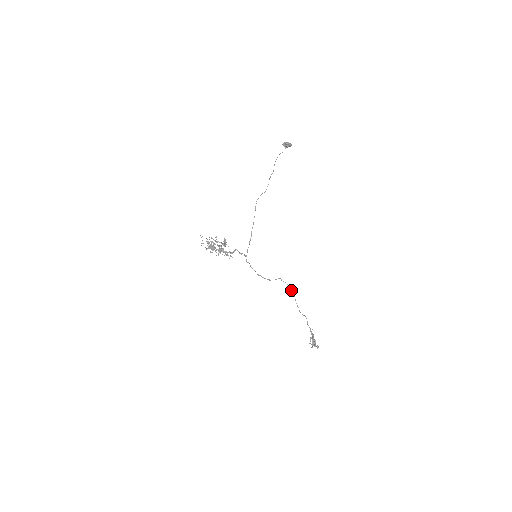
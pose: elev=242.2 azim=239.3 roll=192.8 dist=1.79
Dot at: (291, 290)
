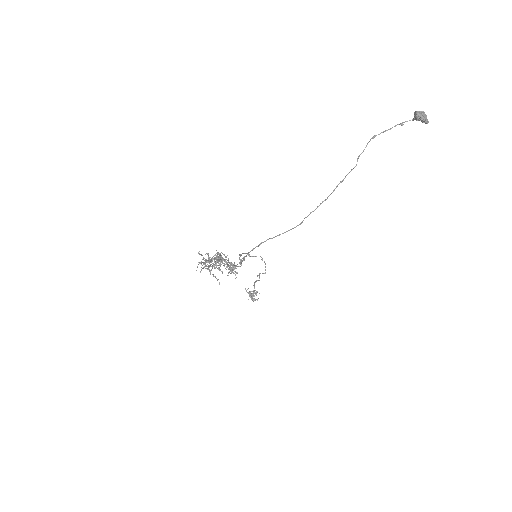
Dot at: occluded
